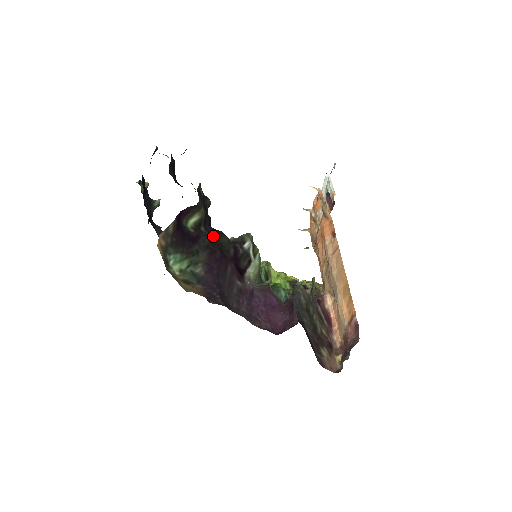
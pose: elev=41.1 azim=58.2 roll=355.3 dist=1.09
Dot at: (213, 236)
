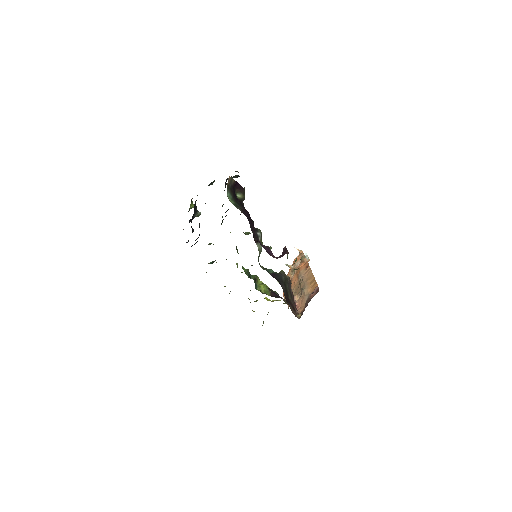
Dot at: occluded
